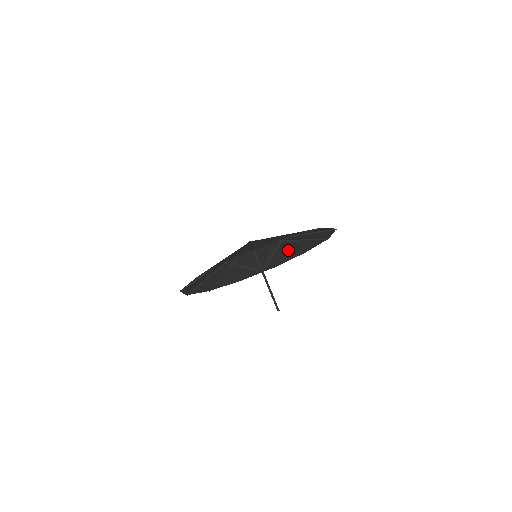
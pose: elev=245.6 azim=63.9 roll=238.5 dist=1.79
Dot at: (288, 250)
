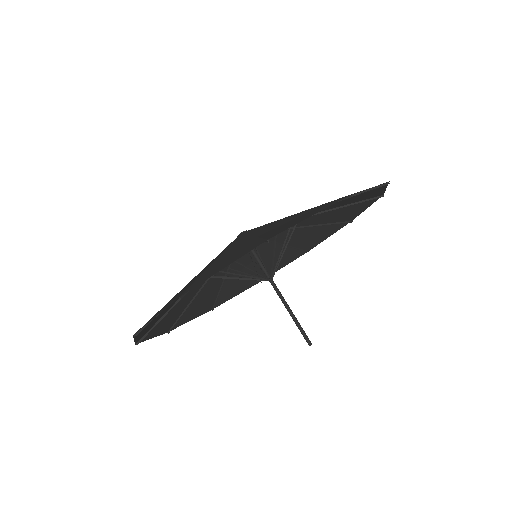
Dot at: (288, 248)
